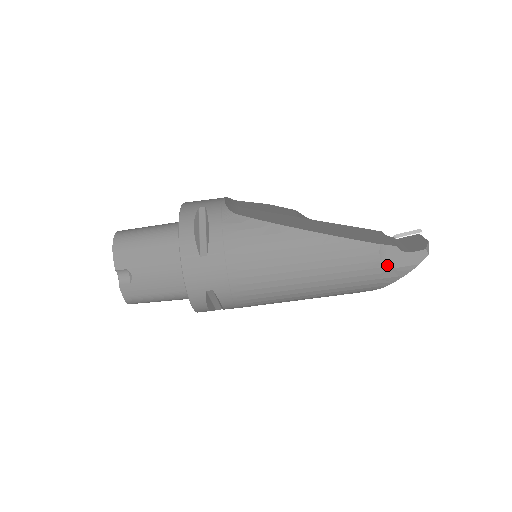
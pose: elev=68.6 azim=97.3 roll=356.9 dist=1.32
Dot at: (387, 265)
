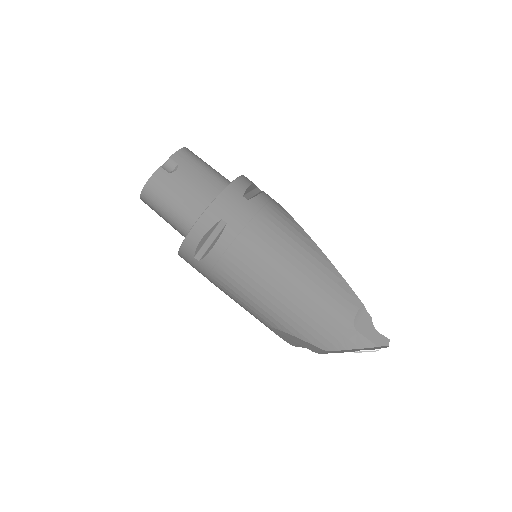
Dot at: (356, 325)
